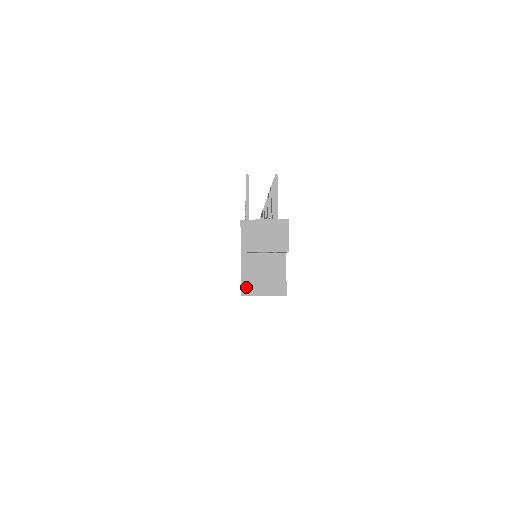
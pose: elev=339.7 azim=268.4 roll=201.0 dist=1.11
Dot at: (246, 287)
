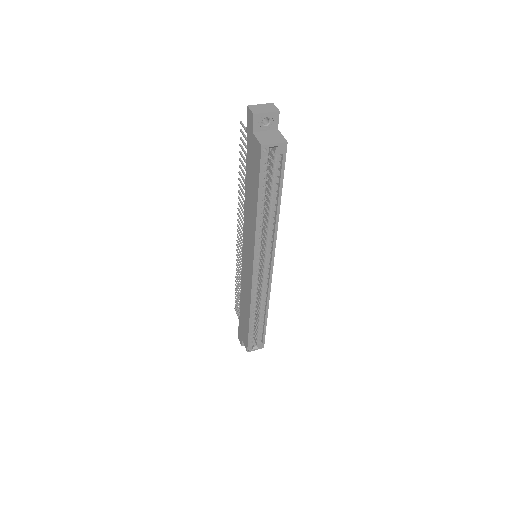
Dot at: (262, 142)
